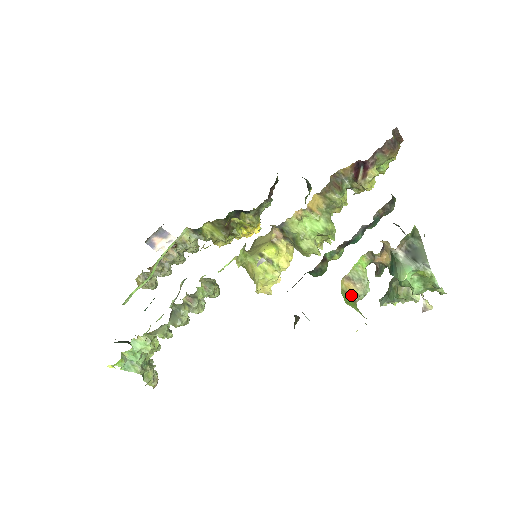
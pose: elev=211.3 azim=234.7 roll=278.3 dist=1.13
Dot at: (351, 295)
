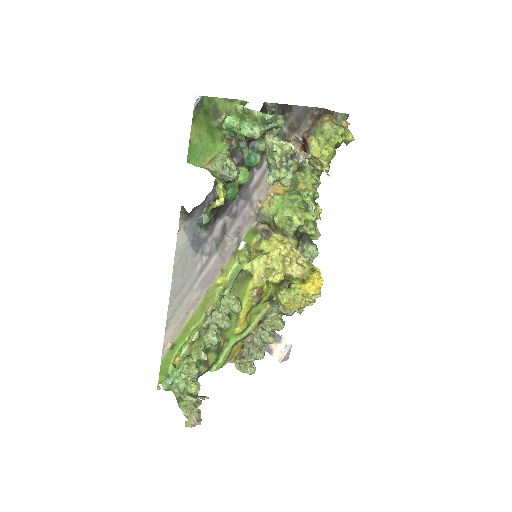
Dot at: (211, 169)
